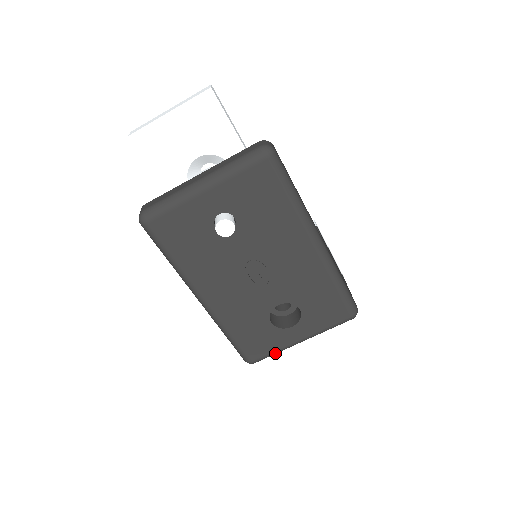
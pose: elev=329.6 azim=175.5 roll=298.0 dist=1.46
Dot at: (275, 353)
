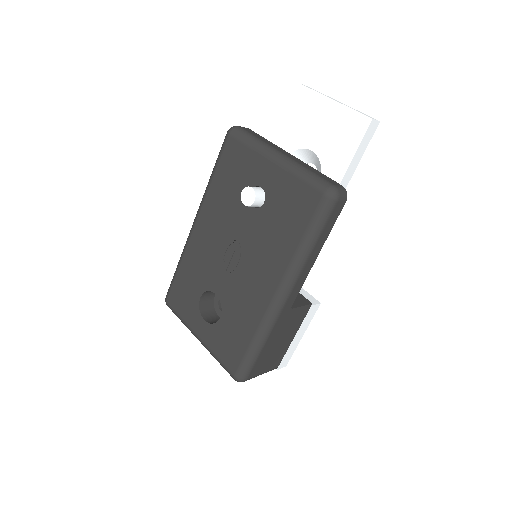
Dot at: (180, 319)
